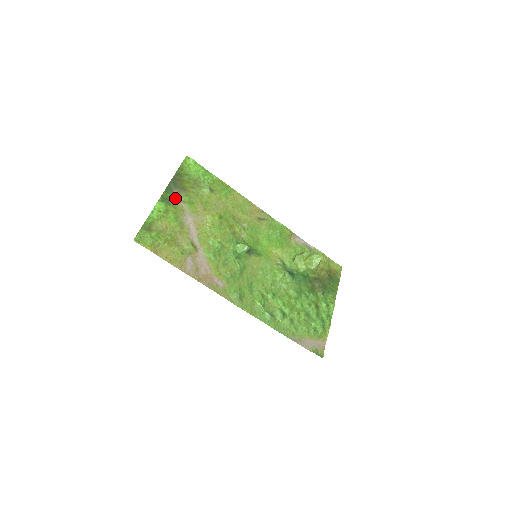
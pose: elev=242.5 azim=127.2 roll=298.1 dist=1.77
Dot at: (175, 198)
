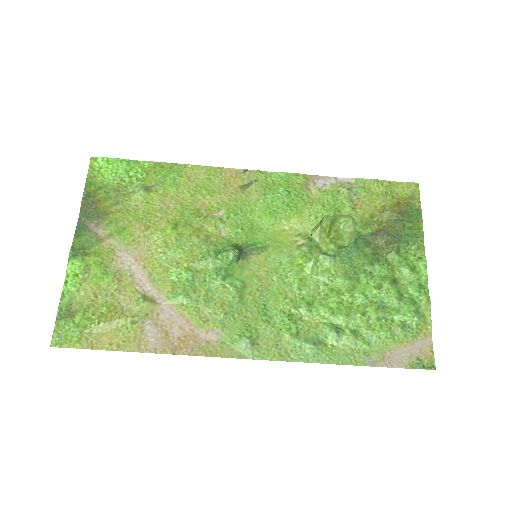
Dot at: (94, 238)
